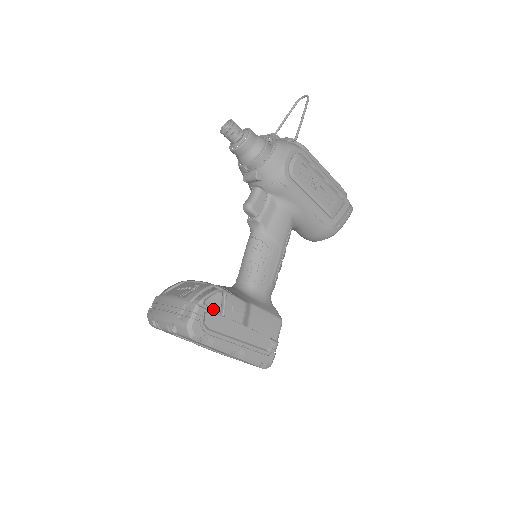
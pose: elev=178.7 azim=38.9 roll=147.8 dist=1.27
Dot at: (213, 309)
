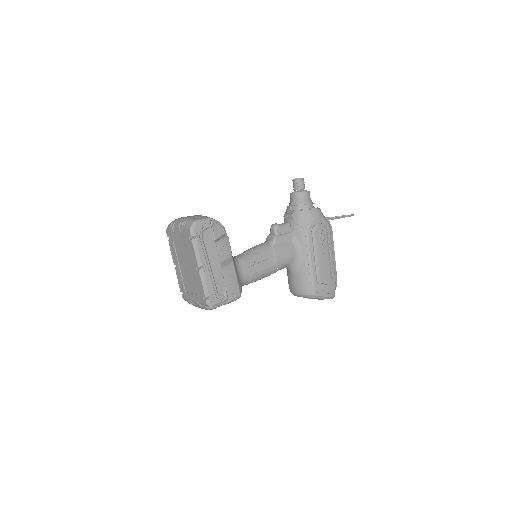
Dot at: (214, 233)
